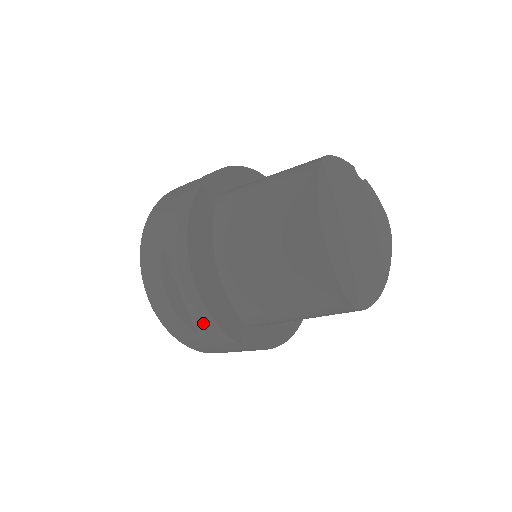
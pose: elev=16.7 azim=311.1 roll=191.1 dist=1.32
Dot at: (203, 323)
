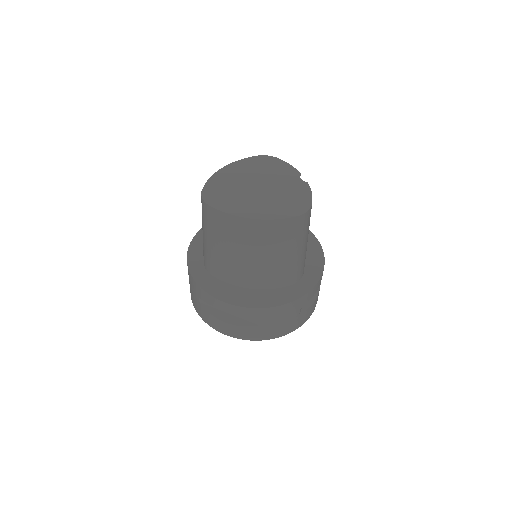
Dot at: occluded
